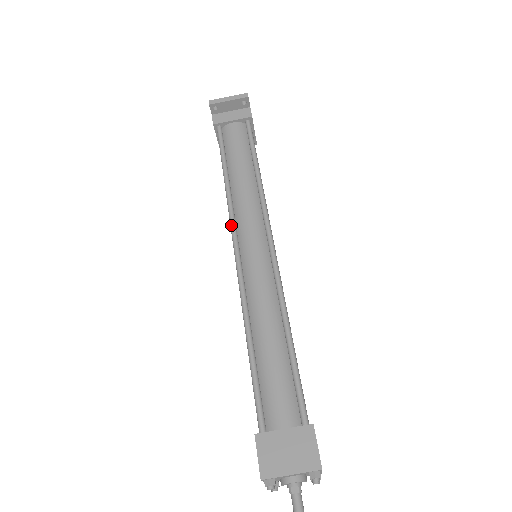
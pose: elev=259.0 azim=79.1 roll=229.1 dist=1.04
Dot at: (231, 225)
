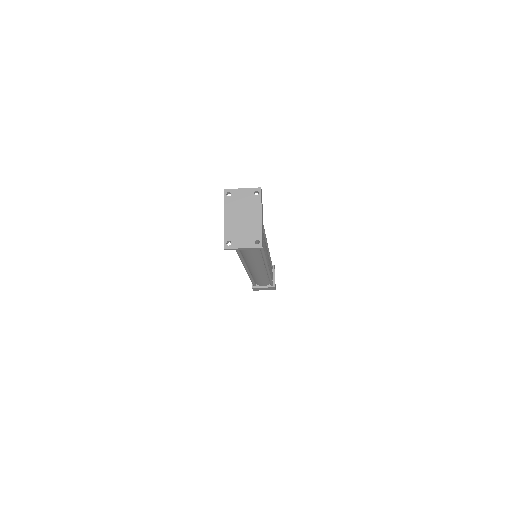
Dot at: (243, 264)
